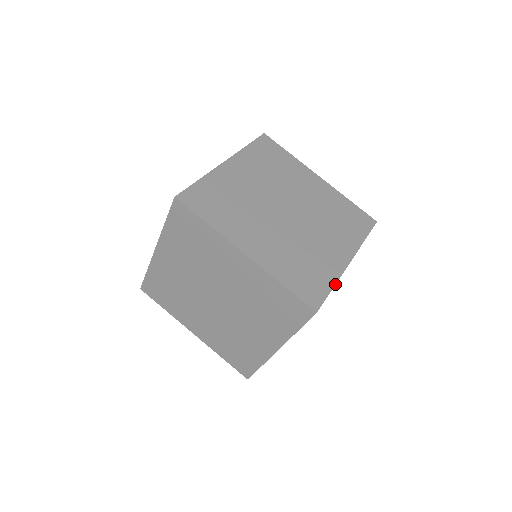
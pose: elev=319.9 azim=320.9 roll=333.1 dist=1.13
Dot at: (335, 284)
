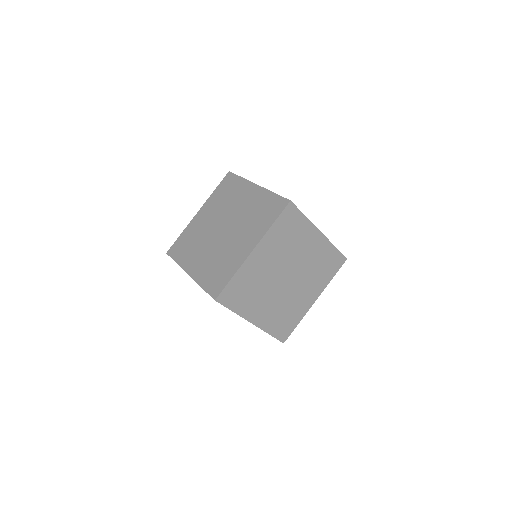
Dot at: (234, 274)
